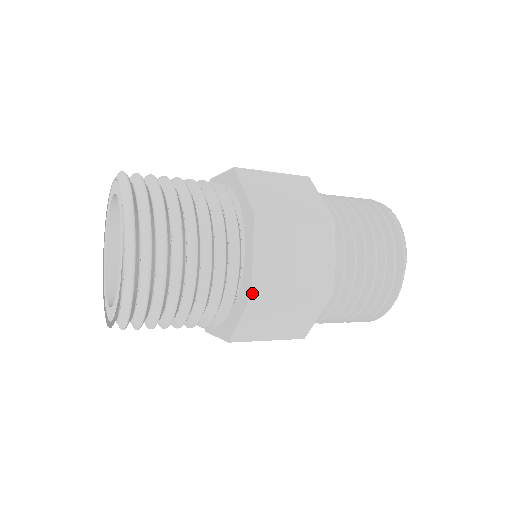
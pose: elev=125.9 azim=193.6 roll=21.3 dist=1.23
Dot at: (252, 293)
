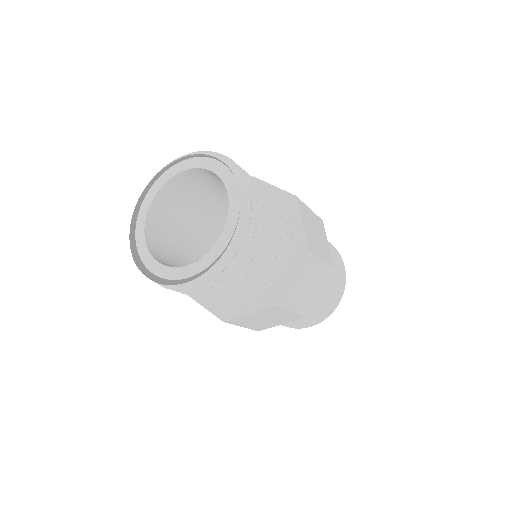
Dot at: (277, 305)
